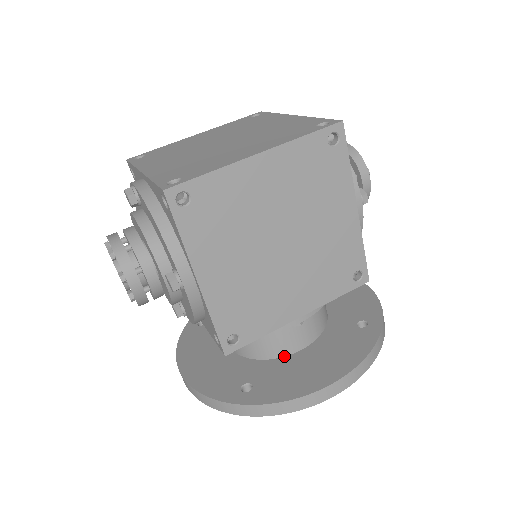
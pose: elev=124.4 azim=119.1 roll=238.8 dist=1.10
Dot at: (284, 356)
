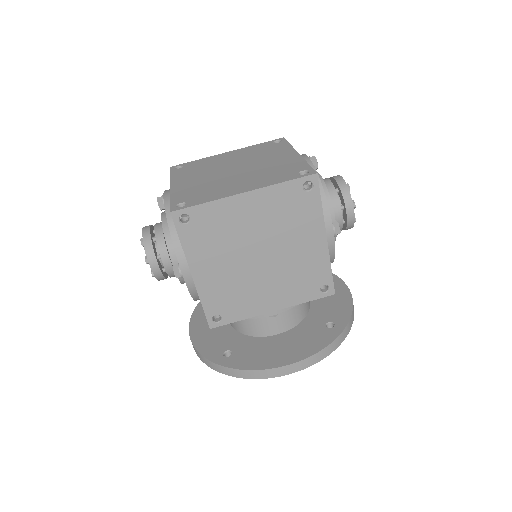
Dot at: (263, 336)
